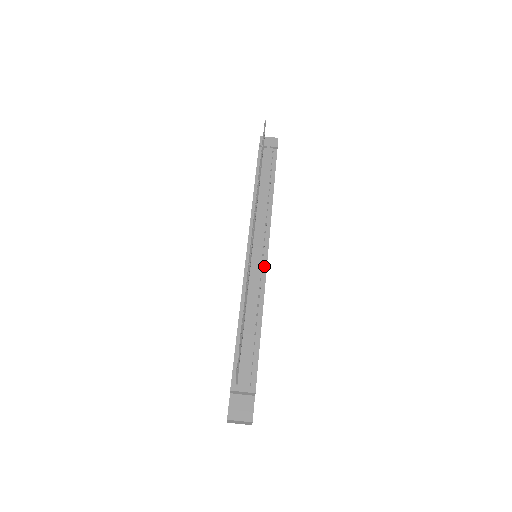
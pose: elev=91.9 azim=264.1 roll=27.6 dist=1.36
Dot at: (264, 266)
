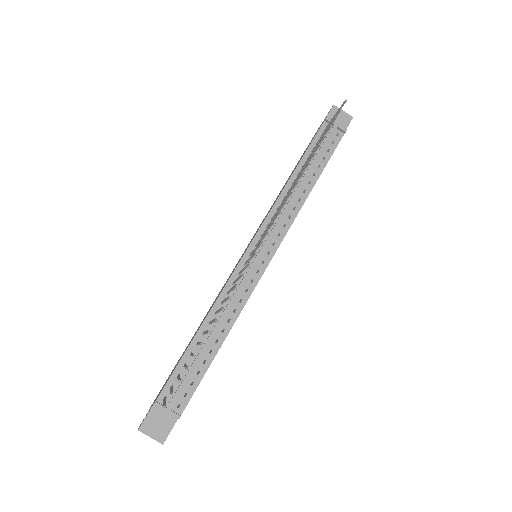
Dot at: (258, 276)
